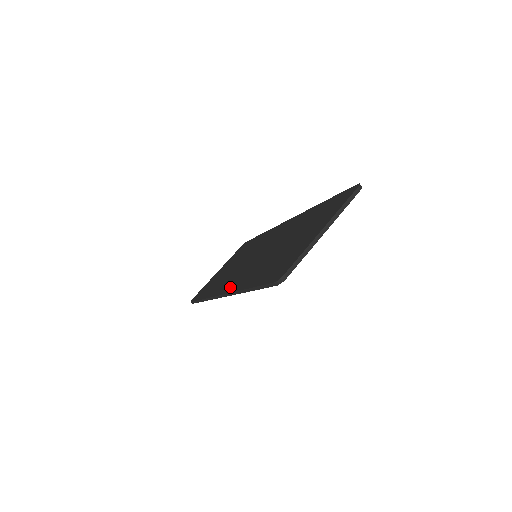
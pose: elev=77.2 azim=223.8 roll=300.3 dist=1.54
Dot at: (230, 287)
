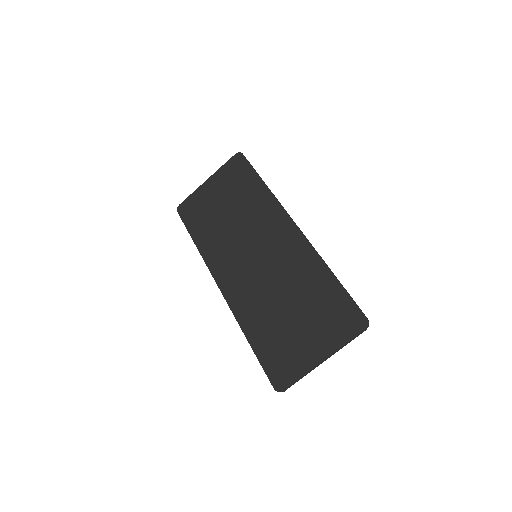
Dot at: (229, 290)
